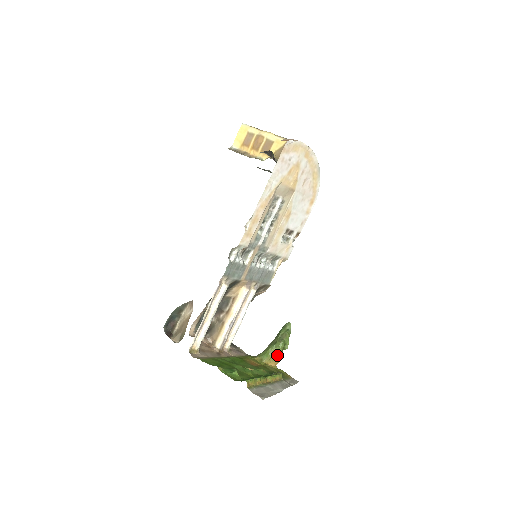
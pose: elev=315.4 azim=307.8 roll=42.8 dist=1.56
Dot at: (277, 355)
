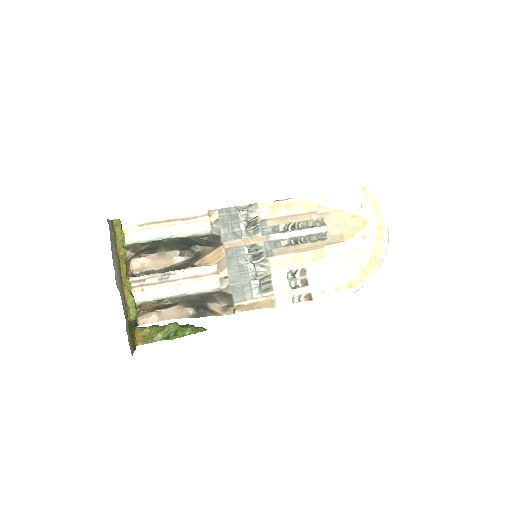
Dot at: (154, 335)
